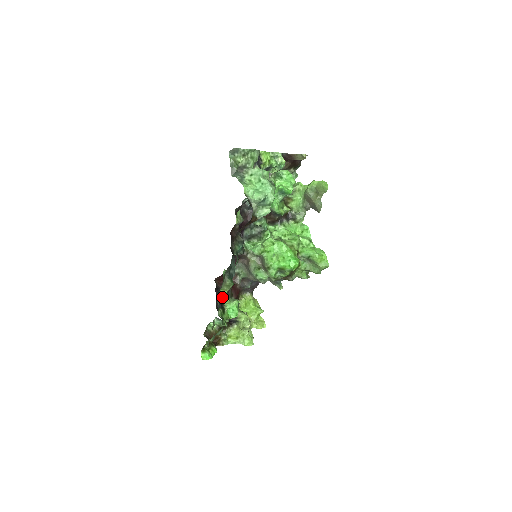
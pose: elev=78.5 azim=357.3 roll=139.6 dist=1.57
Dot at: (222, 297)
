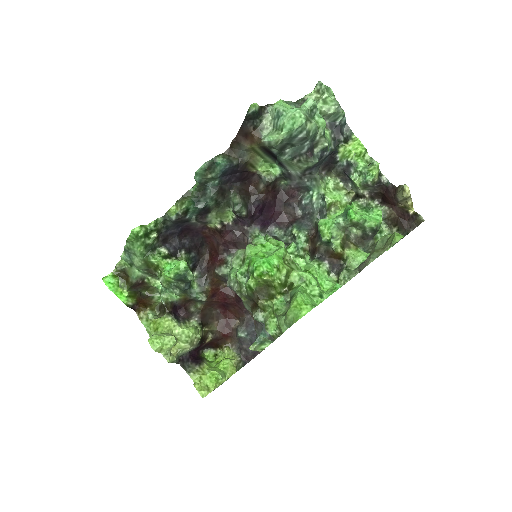
Dot at: (170, 215)
